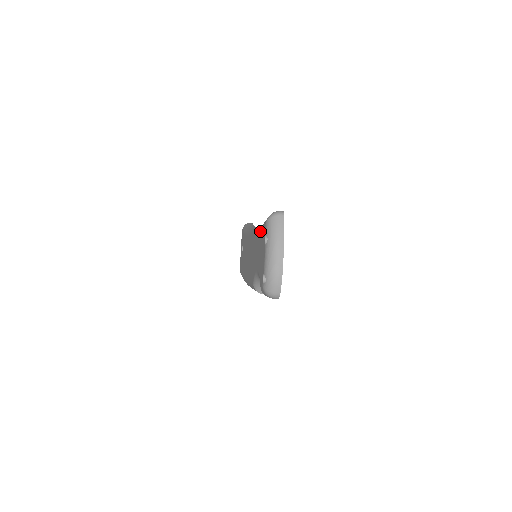
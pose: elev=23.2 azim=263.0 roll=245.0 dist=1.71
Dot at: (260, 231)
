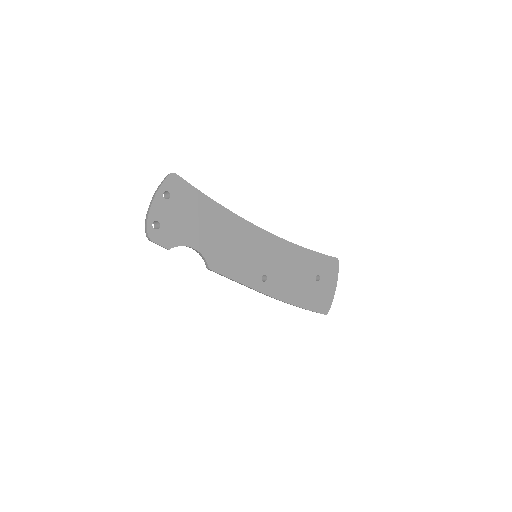
Dot at: occluded
